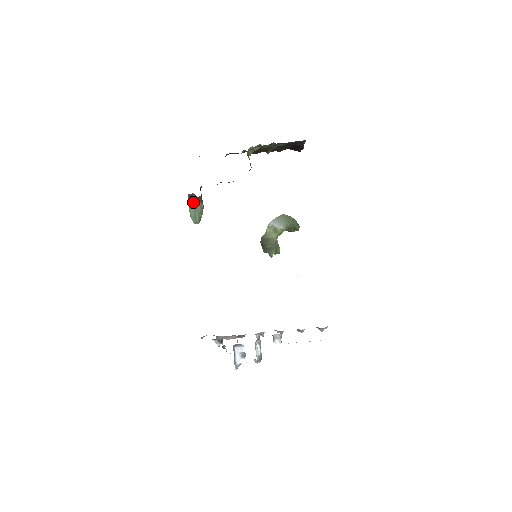
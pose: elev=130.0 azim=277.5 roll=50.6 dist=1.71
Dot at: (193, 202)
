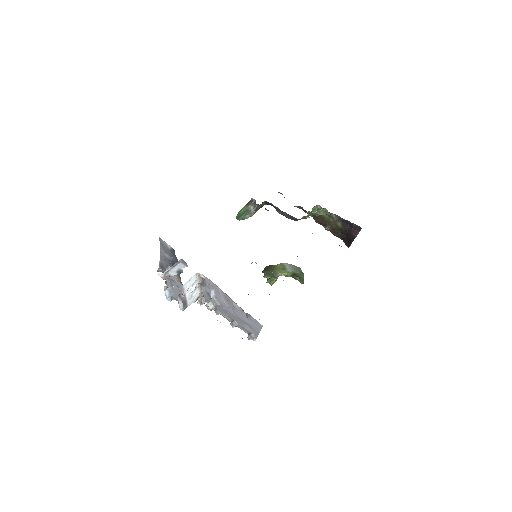
Dot at: (250, 206)
